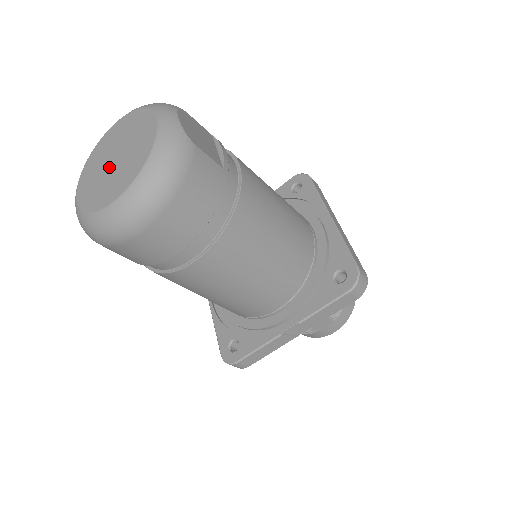
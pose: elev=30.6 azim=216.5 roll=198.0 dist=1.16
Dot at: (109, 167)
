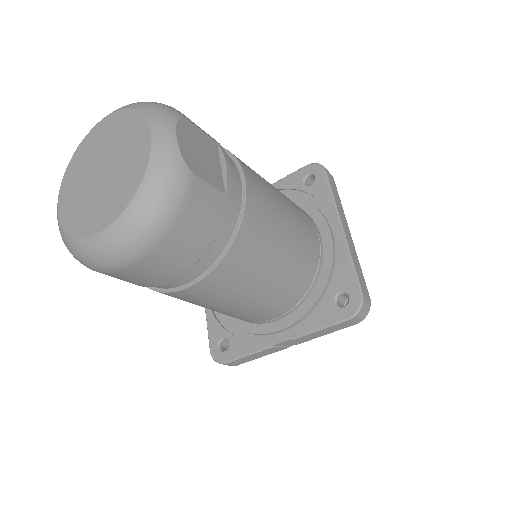
Dot at: (94, 181)
